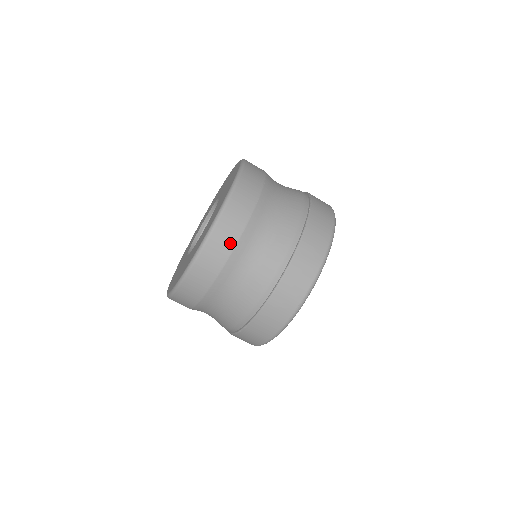
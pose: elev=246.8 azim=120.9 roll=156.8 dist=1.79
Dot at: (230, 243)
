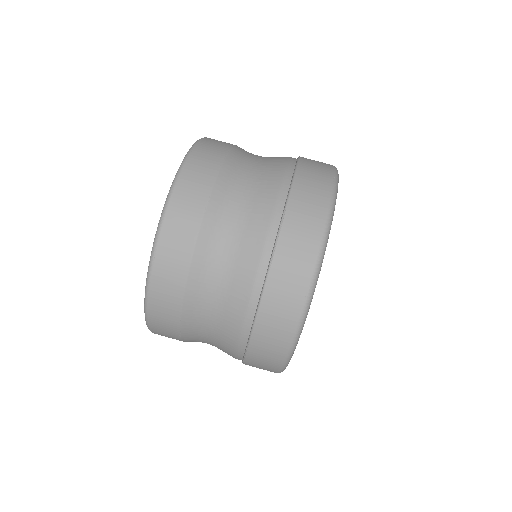
Dot at: (225, 145)
